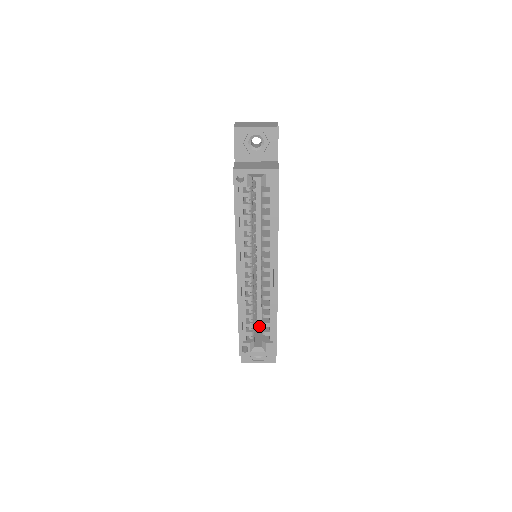
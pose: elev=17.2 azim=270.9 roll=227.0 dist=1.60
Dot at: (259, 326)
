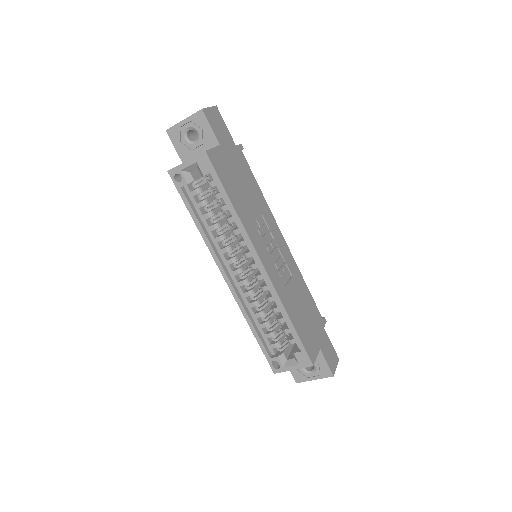
Dot at: occluded
